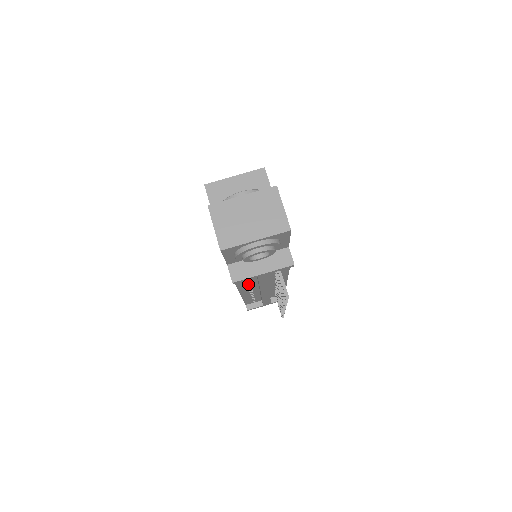
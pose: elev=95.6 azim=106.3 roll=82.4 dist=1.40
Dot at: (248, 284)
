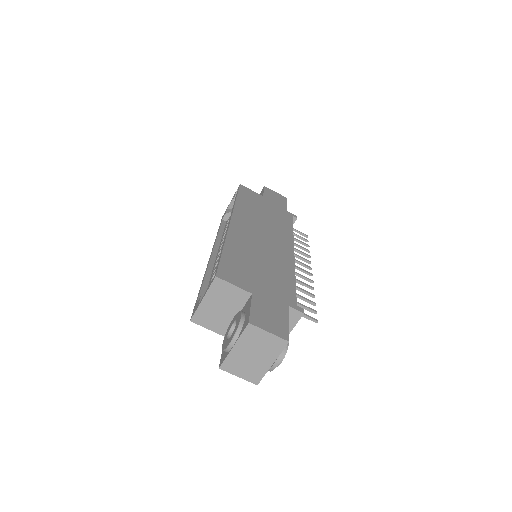
Dot at: occluded
